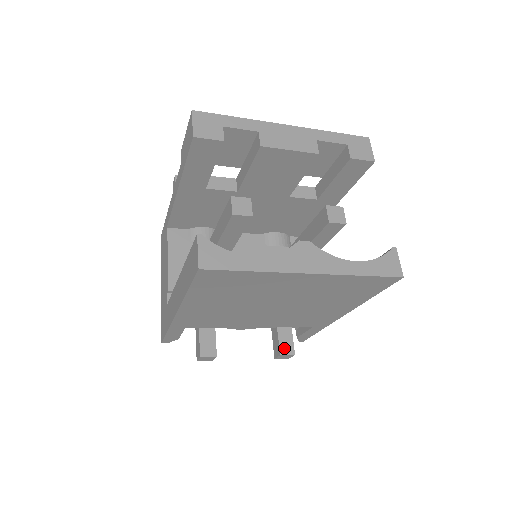
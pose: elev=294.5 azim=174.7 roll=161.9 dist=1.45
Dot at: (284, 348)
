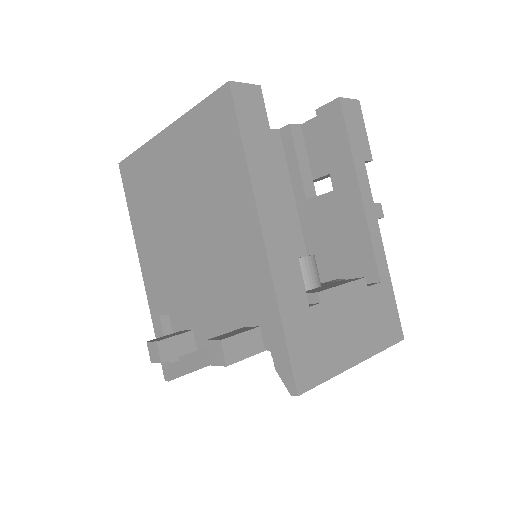
Dot at: (219, 337)
